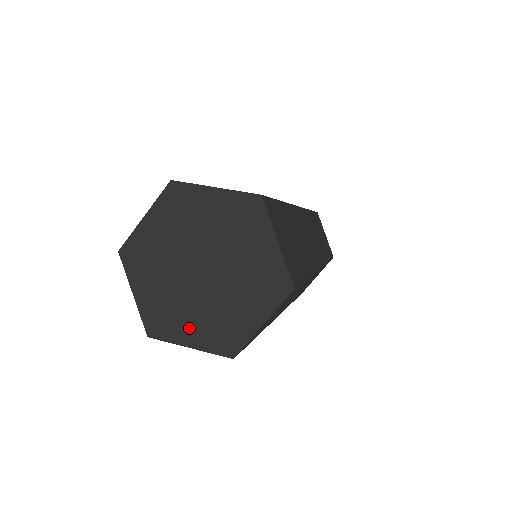
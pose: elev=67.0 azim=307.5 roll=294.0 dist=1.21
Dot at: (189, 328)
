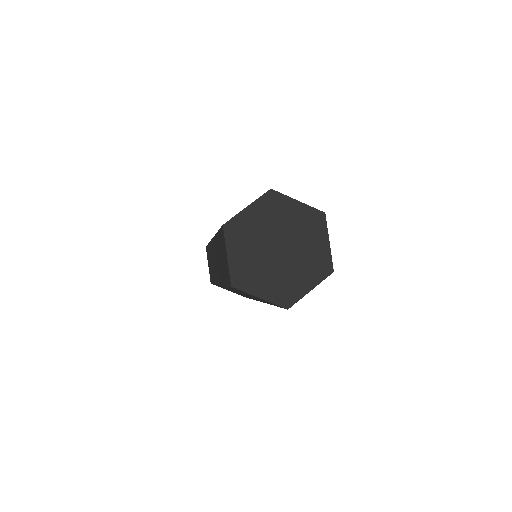
Dot at: (262, 285)
